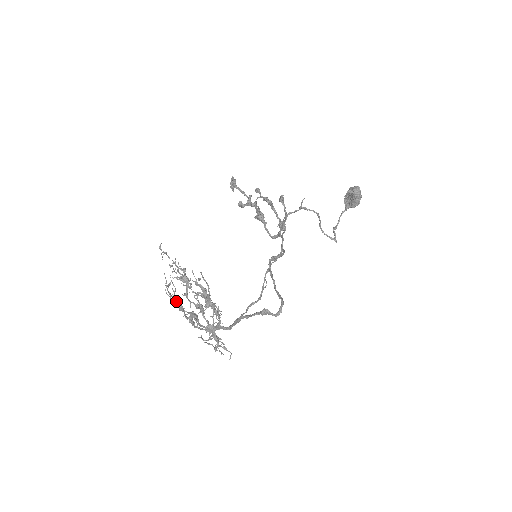
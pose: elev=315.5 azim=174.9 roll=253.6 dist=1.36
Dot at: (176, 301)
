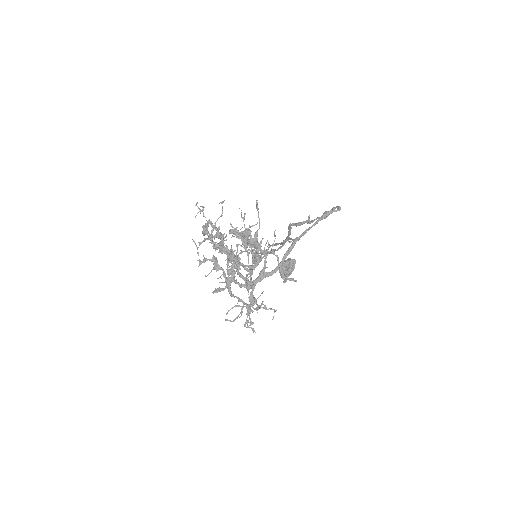
Dot at: (210, 259)
